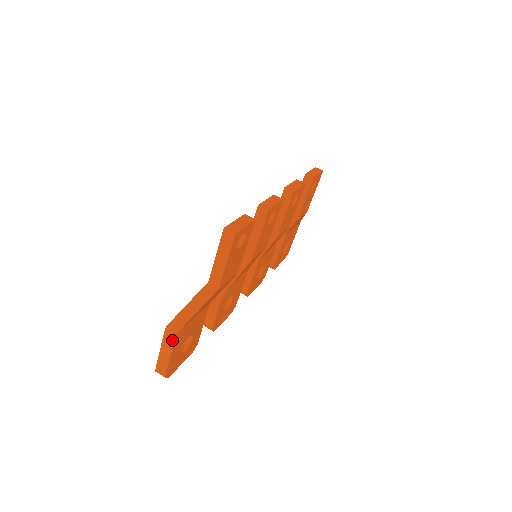
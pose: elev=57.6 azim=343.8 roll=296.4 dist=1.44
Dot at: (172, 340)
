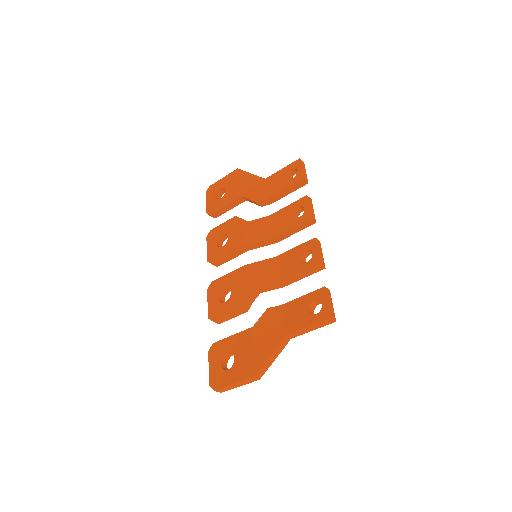
Dot at: (253, 381)
